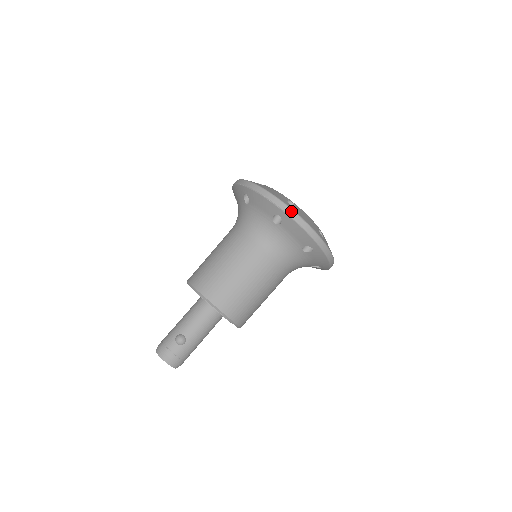
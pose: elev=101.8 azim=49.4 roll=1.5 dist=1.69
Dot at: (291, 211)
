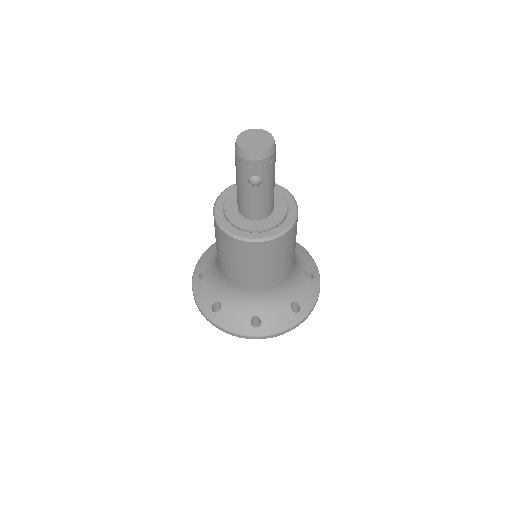
Dot at: occluded
